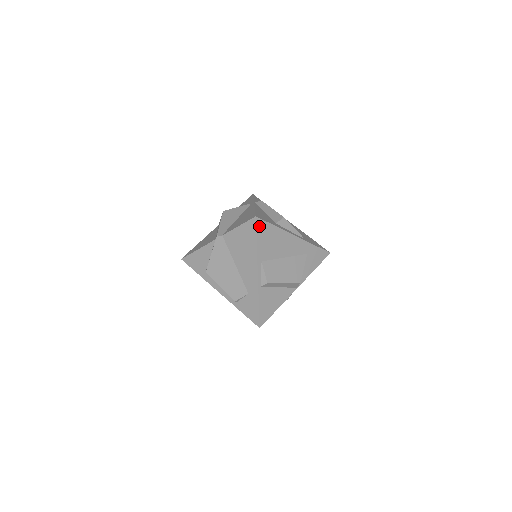
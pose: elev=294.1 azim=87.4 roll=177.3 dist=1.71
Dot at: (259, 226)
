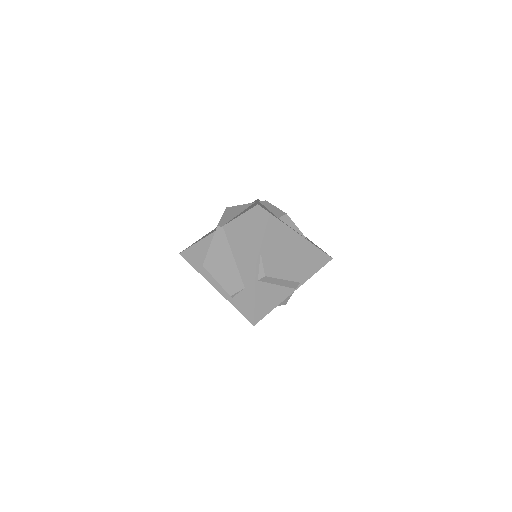
Dot at: (260, 215)
